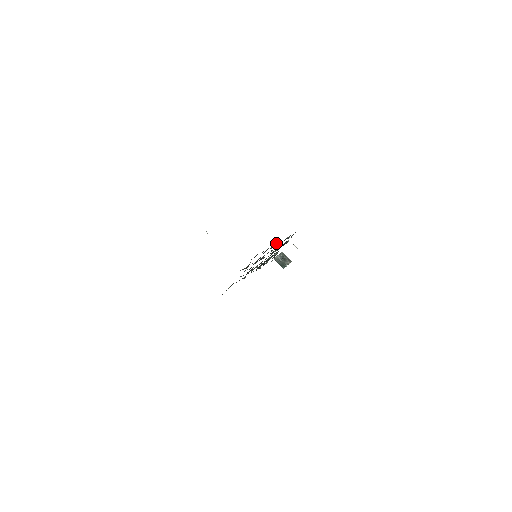
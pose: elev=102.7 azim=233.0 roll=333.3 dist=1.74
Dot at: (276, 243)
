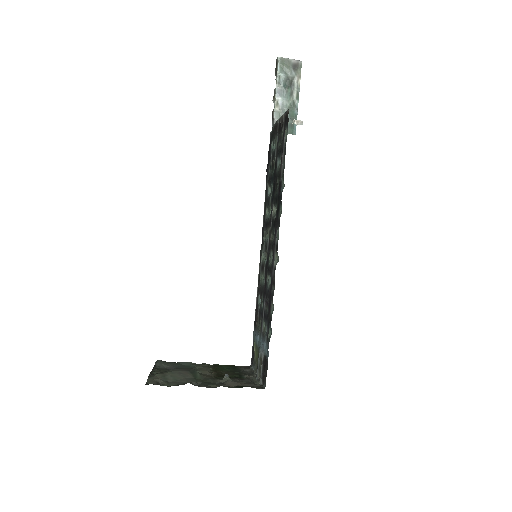
Dot at: (274, 282)
